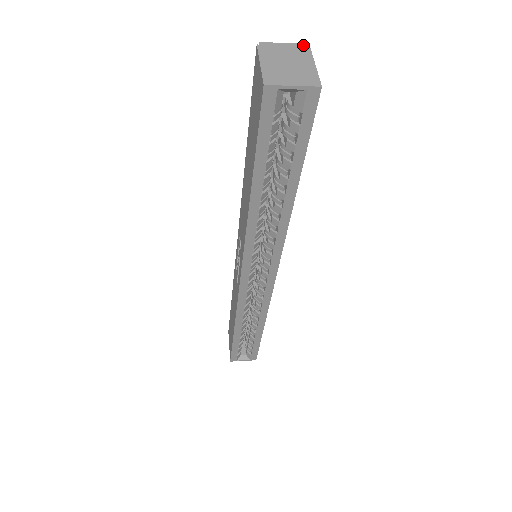
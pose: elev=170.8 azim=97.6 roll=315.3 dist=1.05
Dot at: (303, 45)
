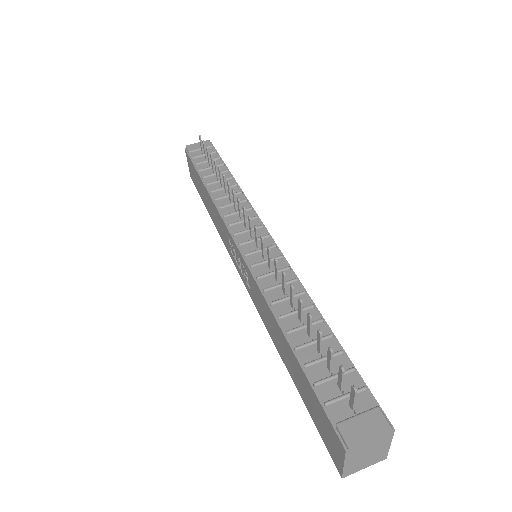
Dot at: (390, 432)
